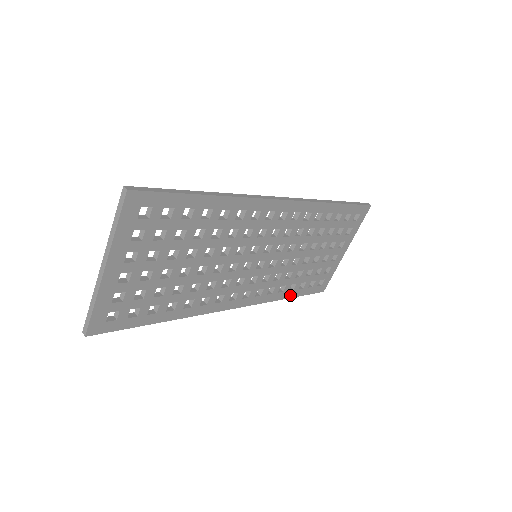
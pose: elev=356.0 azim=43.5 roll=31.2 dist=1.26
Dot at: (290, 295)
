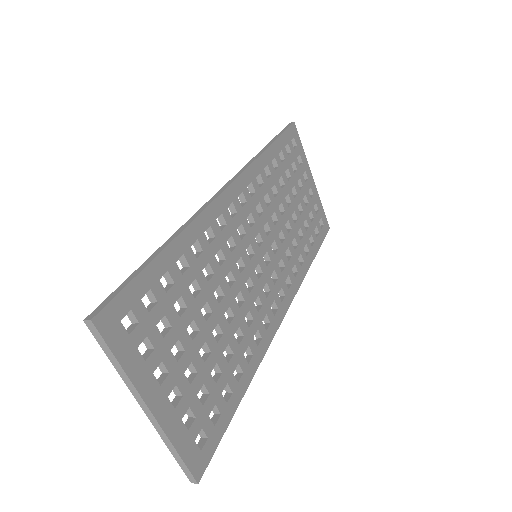
Dot at: (311, 258)
